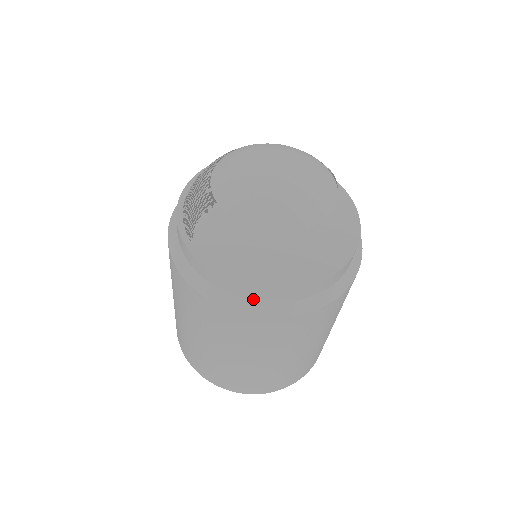
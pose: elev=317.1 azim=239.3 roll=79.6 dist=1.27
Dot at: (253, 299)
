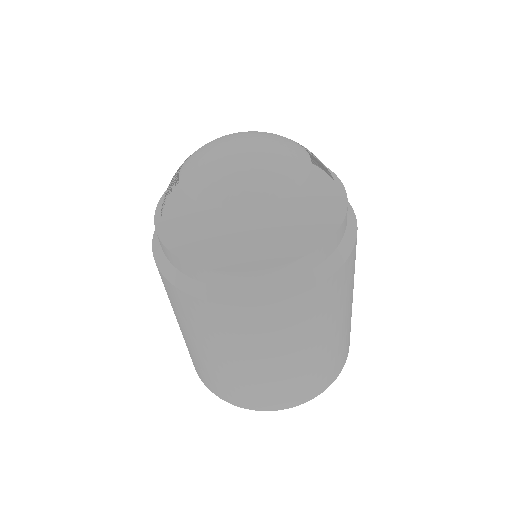
Dot at: (204, 281)
